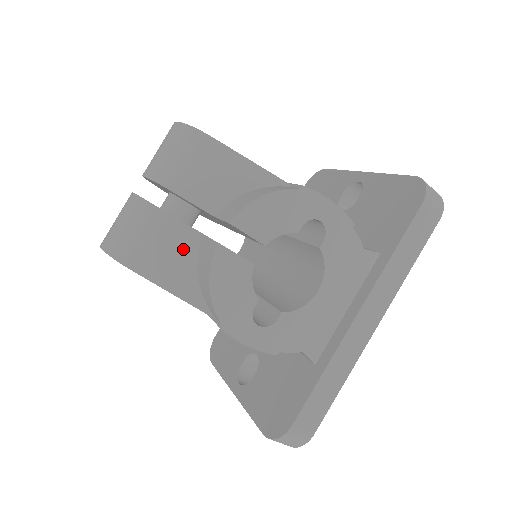
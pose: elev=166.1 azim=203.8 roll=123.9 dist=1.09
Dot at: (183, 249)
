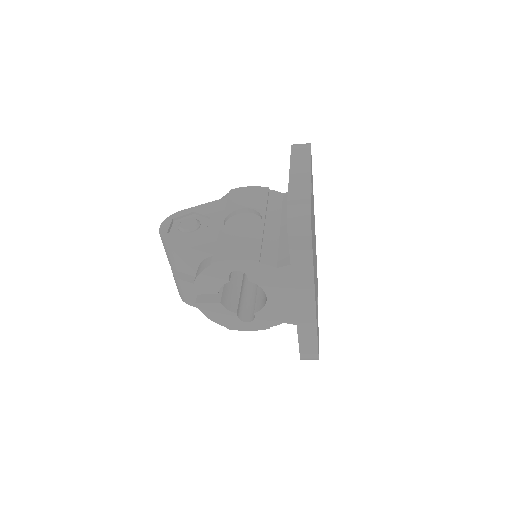
Dot at: occluded
